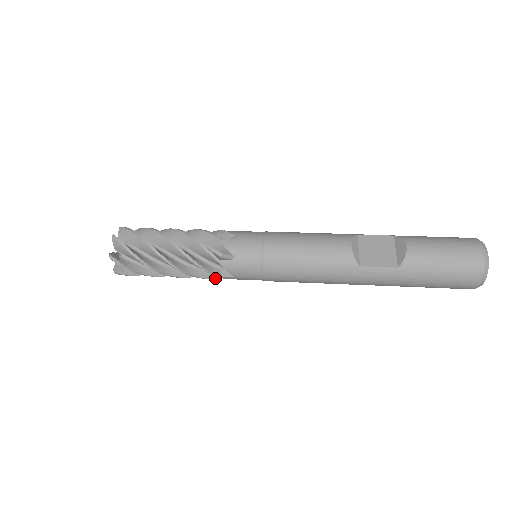
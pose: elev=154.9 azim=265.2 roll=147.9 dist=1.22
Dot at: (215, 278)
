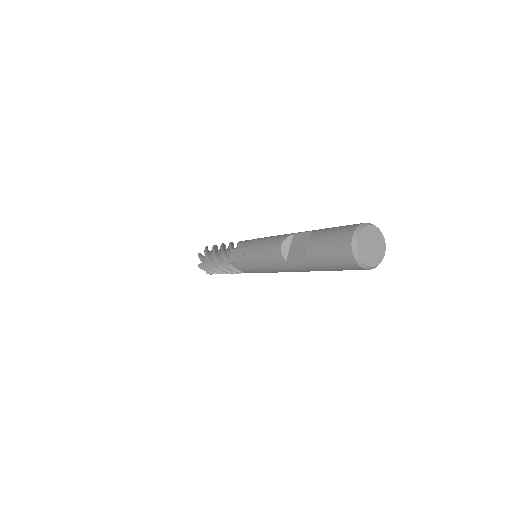
Dot at: occluded
